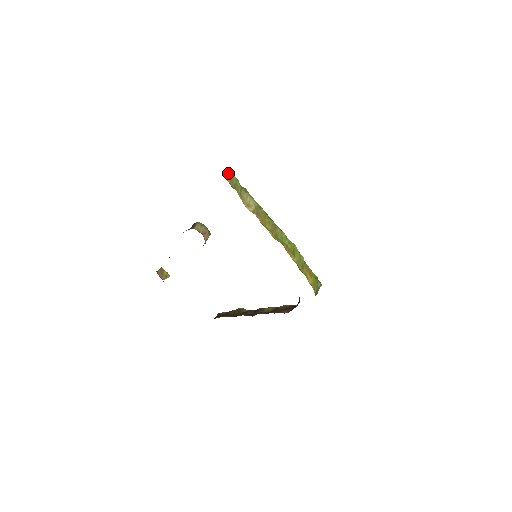
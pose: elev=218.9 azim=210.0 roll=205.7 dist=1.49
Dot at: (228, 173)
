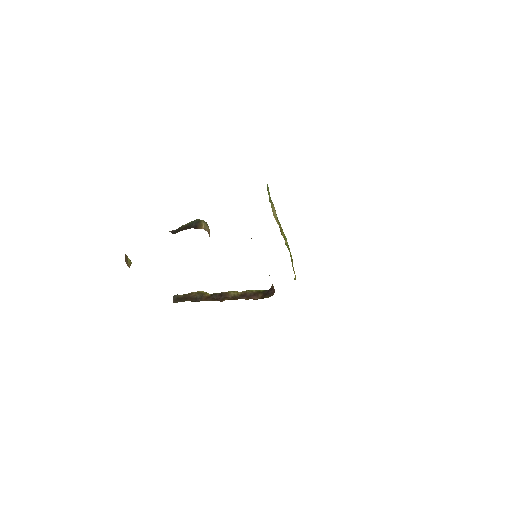
Dot at: (267, 188)
